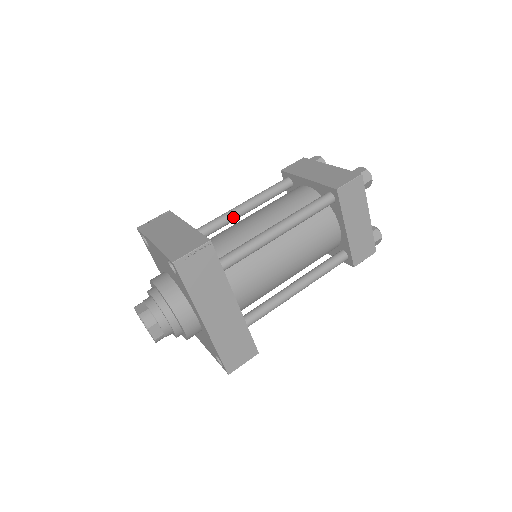
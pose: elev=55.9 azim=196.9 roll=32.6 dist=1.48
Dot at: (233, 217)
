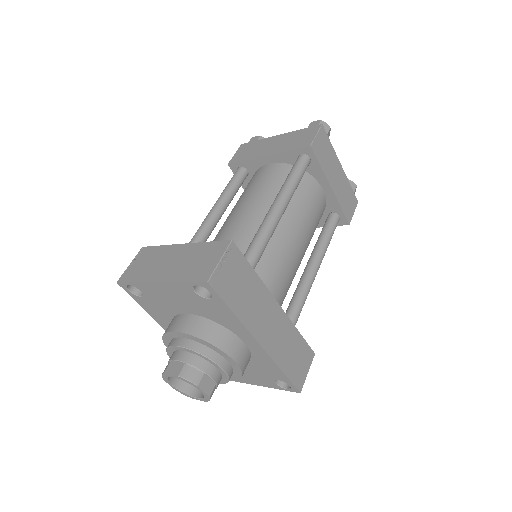
Dot at: (211, 227)
